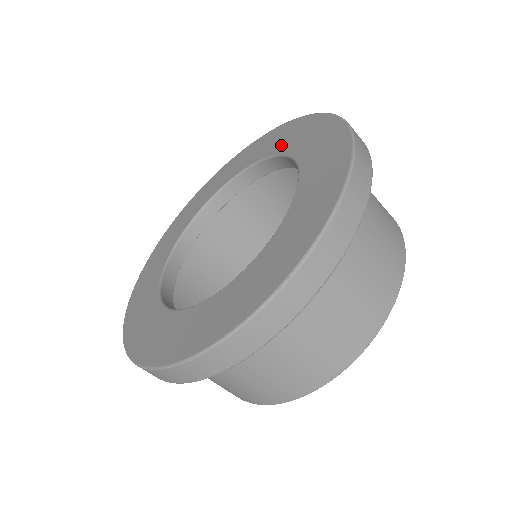
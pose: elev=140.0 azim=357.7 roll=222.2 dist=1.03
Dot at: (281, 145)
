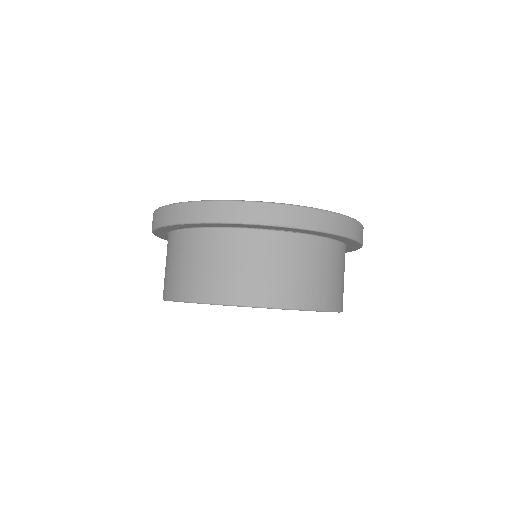
Dot at: occluded
